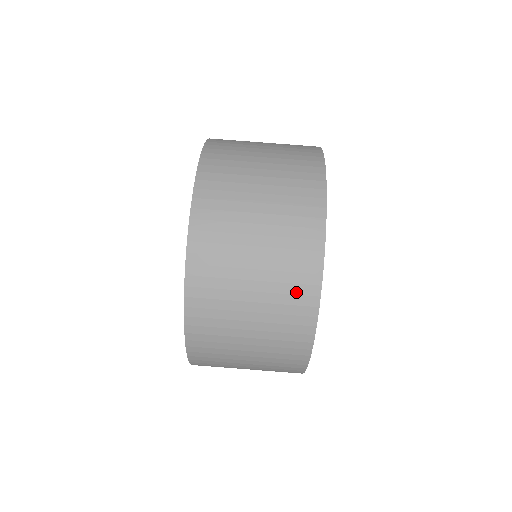
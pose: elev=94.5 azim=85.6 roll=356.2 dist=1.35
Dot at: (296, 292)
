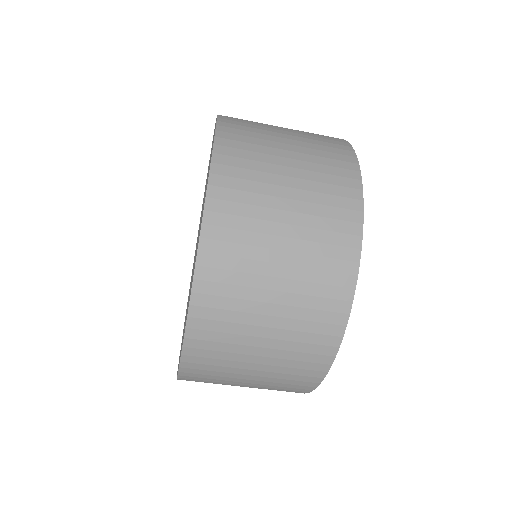
Dot at: occluded
